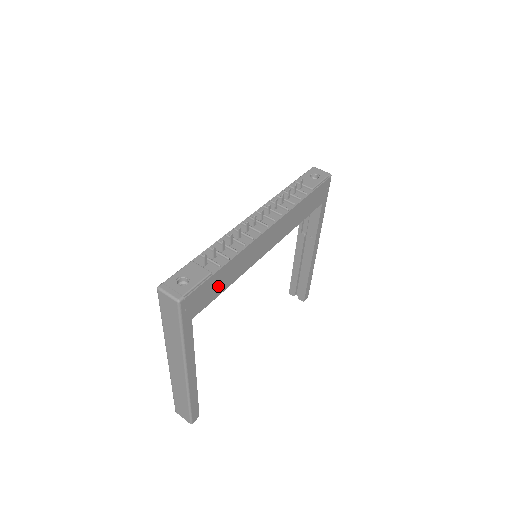
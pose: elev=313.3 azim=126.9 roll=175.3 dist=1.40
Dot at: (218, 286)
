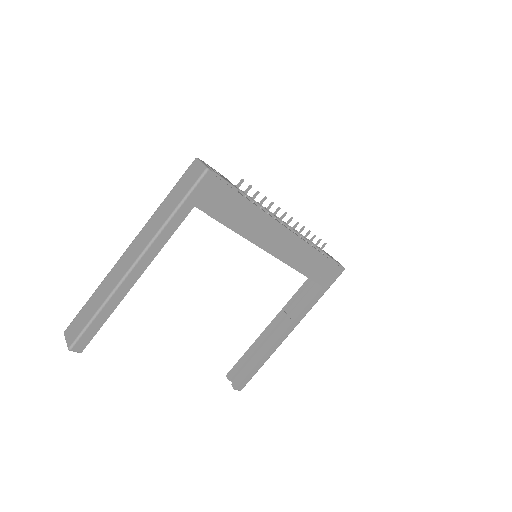
Dot at: (230, 213)
